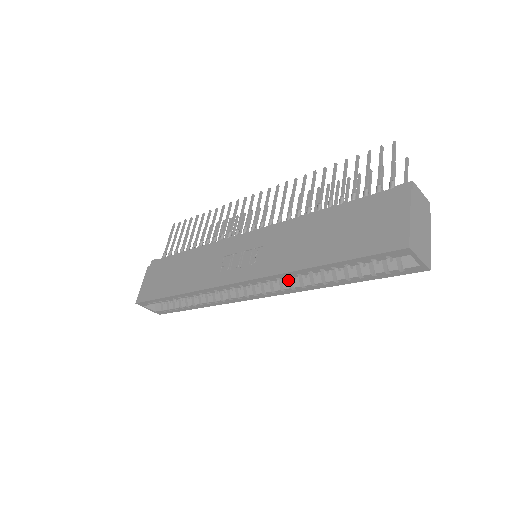
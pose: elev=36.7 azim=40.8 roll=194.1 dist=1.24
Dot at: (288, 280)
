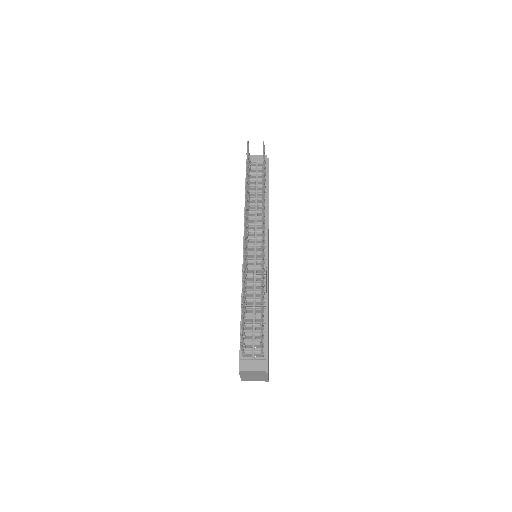
Dot at: occluded
